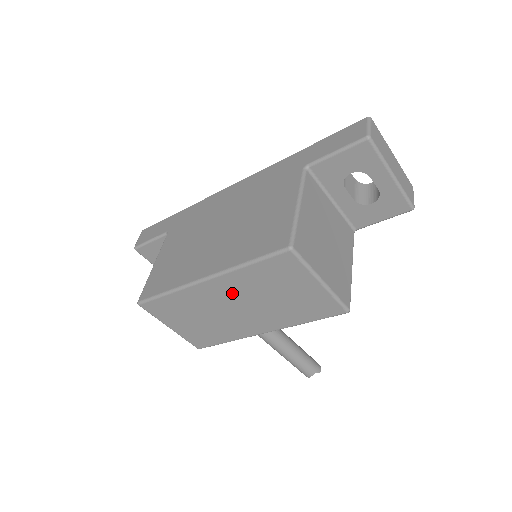
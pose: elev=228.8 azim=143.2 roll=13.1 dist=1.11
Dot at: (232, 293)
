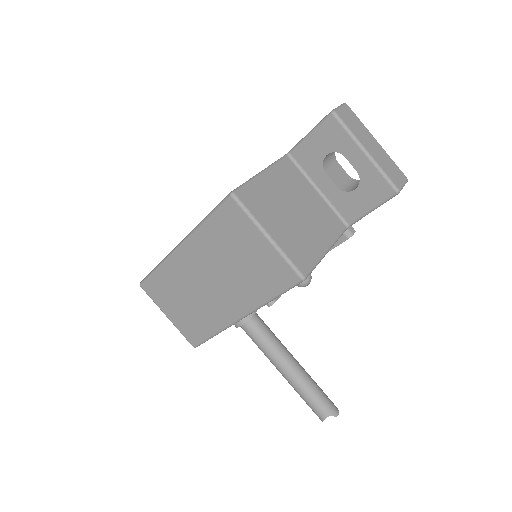
Dot at: (201, 261)
